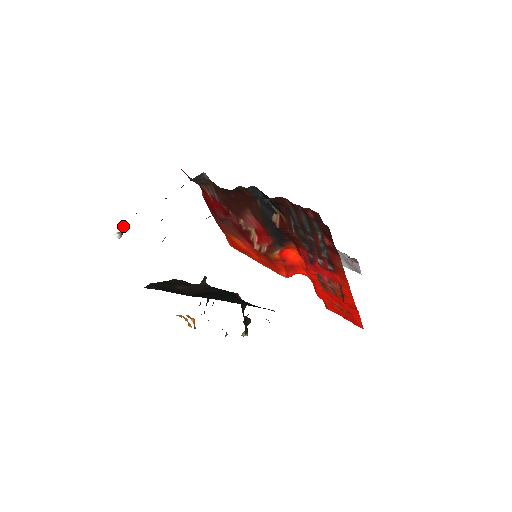
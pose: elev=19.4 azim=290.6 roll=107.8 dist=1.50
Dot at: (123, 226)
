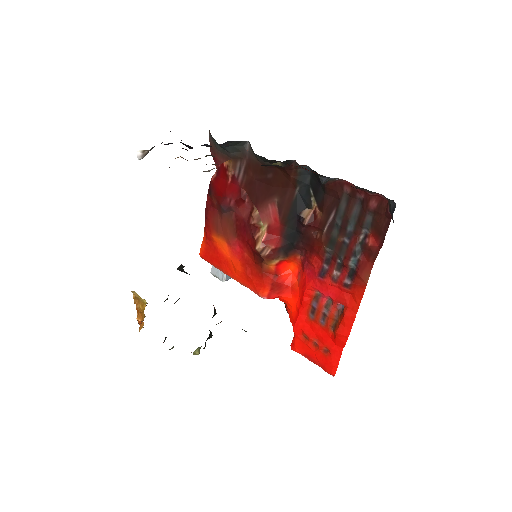
Dot at: occluded
